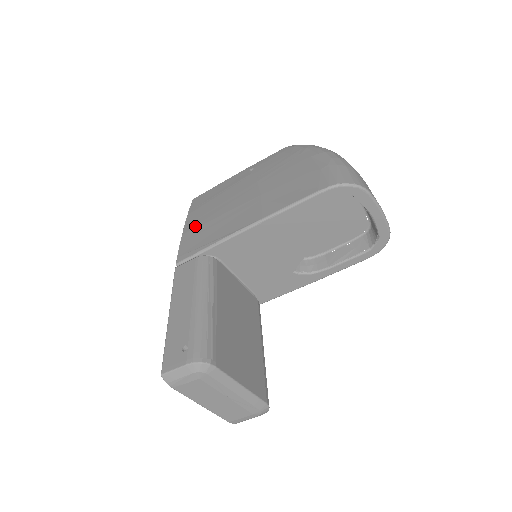
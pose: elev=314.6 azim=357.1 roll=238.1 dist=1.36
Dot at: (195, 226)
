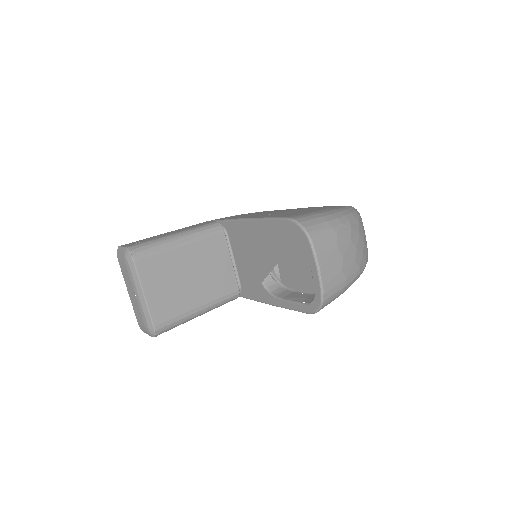
Dot at: occluded
